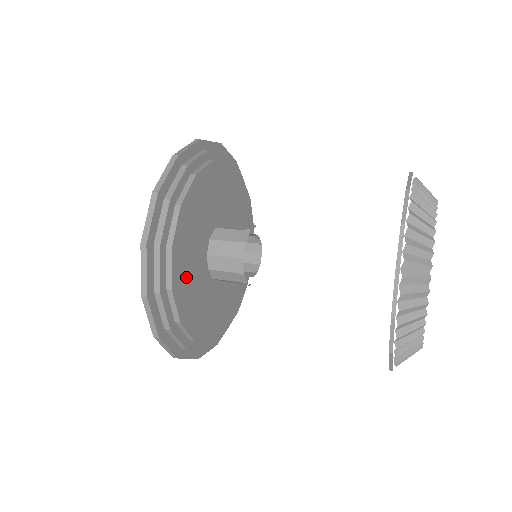
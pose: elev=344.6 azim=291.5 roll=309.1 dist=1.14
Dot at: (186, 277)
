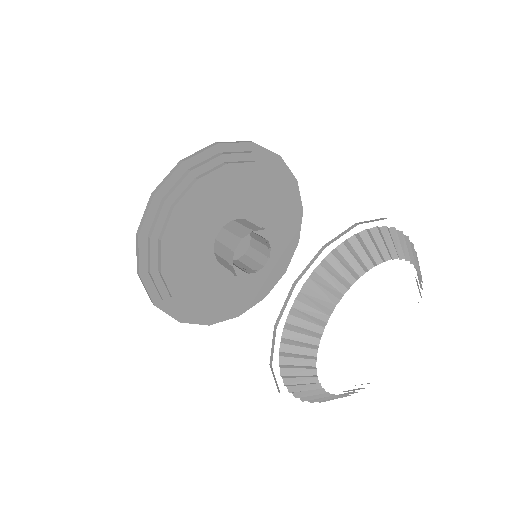
Dot at: (203, 294)
